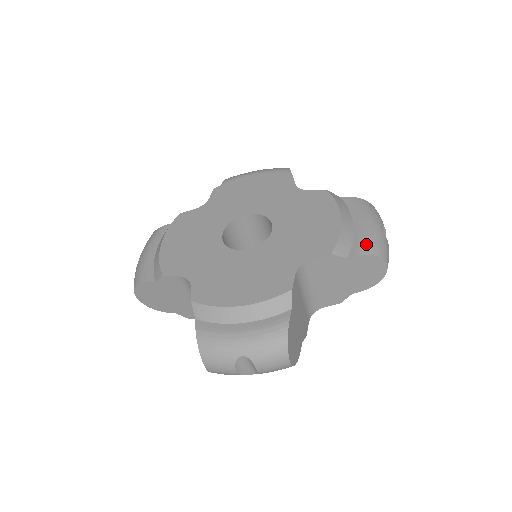
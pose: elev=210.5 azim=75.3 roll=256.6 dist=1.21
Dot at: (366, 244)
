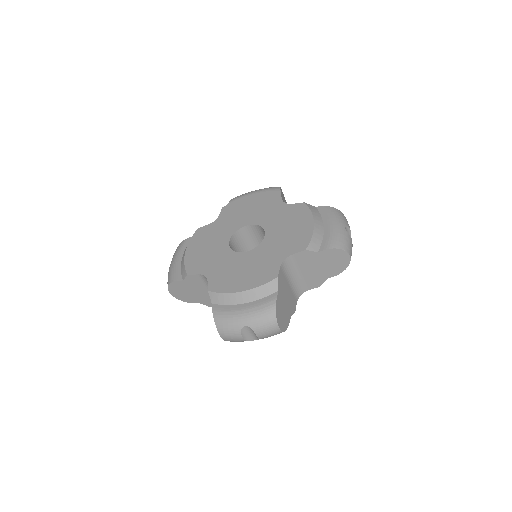
Dot at: (332, 241)
